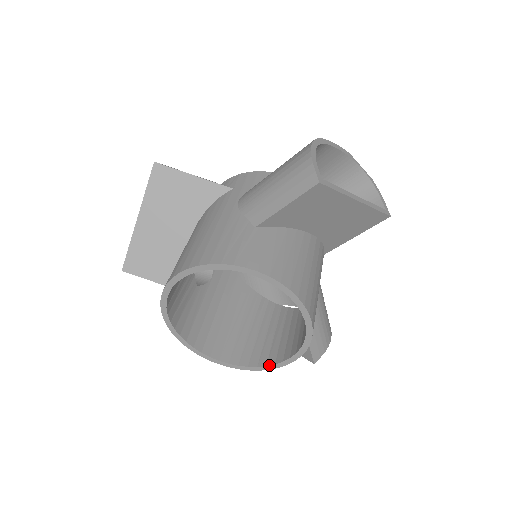
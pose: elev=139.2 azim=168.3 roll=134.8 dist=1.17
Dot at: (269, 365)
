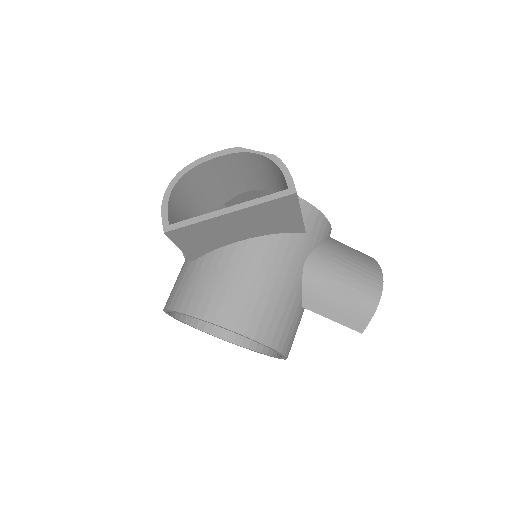
Dot at: (281, 357)
